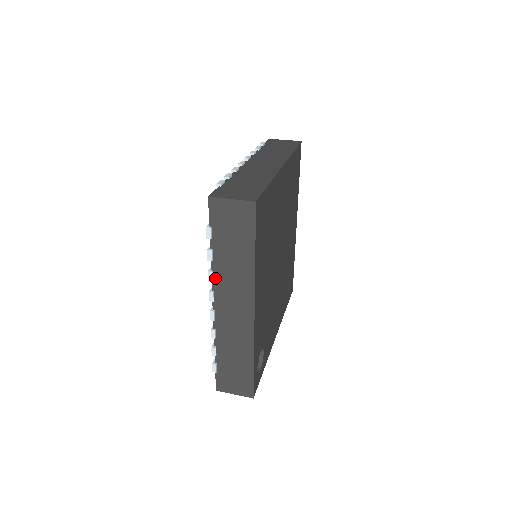
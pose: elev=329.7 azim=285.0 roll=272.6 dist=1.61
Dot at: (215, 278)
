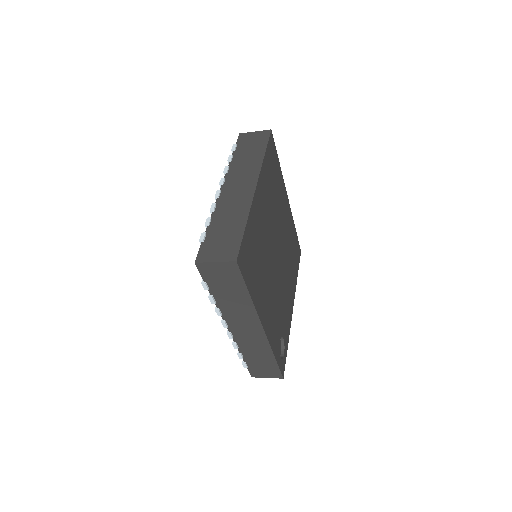
Dot at: (222, 312)
